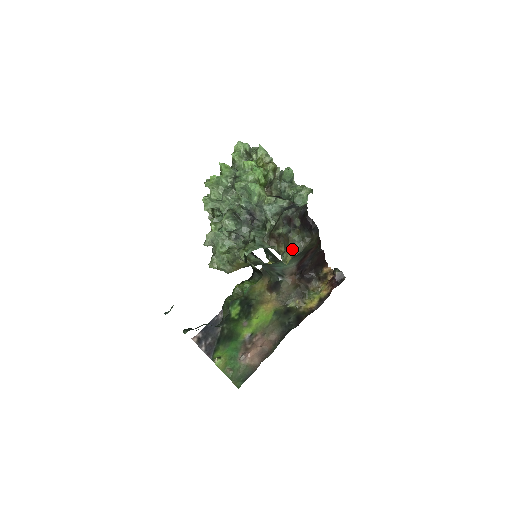
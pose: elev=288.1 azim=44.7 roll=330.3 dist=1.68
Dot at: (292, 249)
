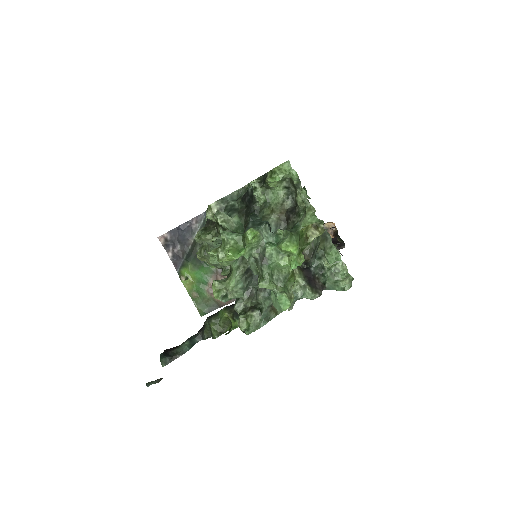
Dot at: occluded
